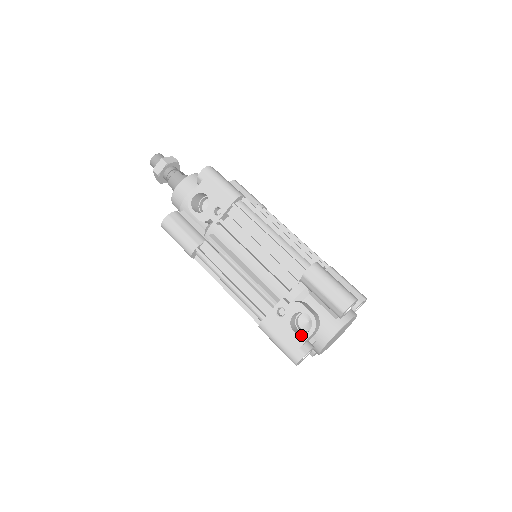
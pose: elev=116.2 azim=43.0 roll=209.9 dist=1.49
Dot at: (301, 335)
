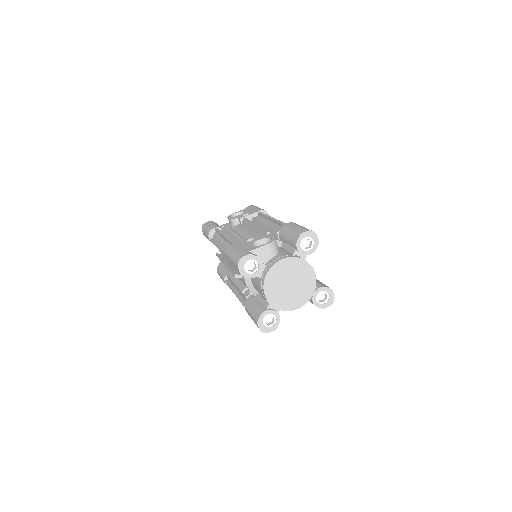
Dot at: (257, 246)
